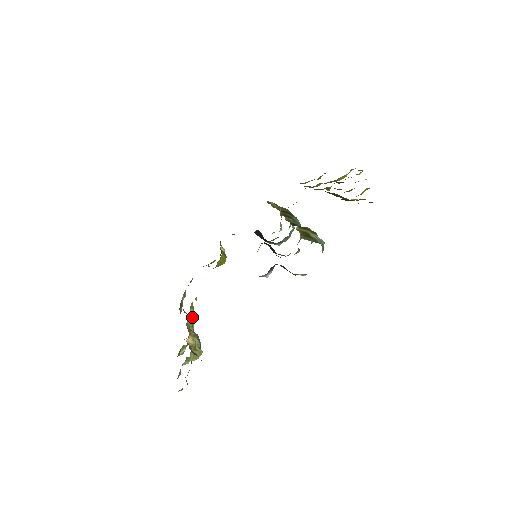
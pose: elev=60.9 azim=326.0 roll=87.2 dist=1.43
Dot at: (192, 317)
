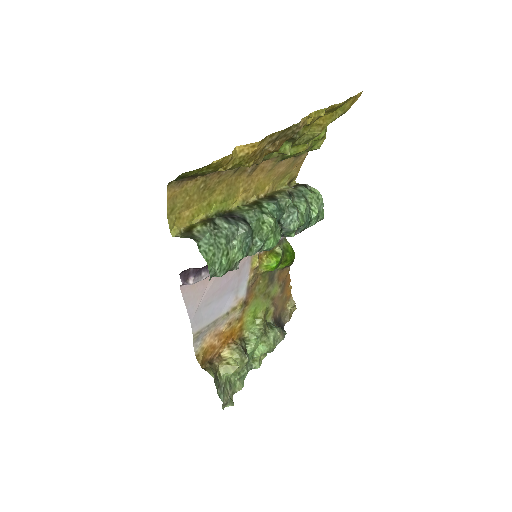
Dot at: (274, 328)
